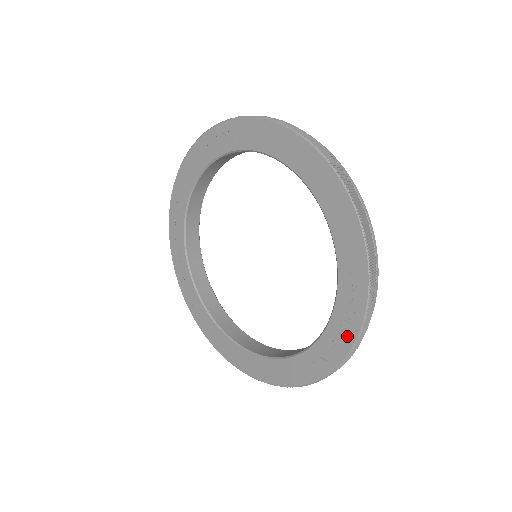
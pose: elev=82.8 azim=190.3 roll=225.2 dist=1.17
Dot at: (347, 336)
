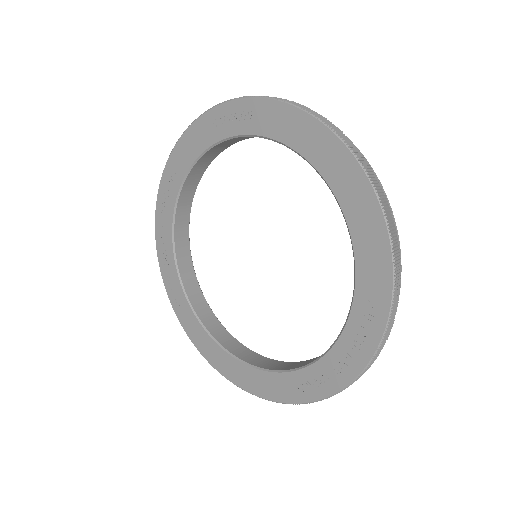
Dot at: (352, 365)
